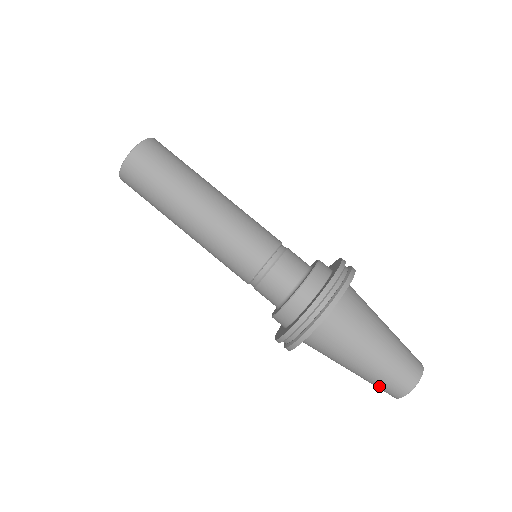
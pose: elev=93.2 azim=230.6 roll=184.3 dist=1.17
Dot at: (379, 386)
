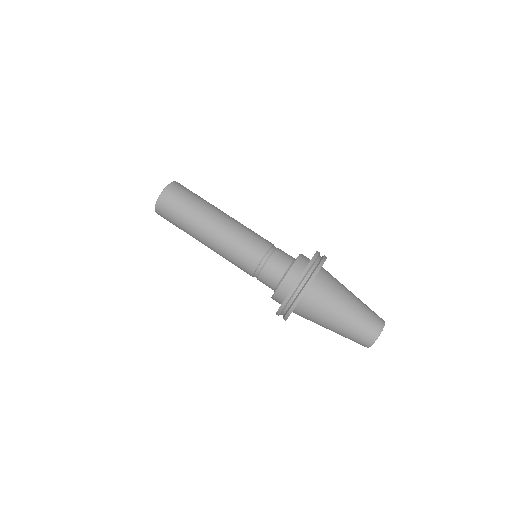
Dot at: (359, 334)
